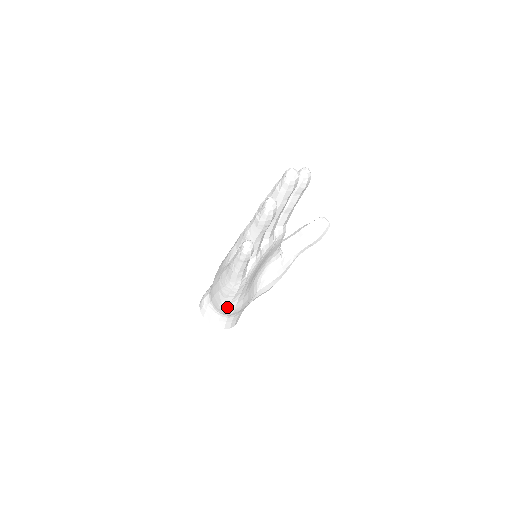
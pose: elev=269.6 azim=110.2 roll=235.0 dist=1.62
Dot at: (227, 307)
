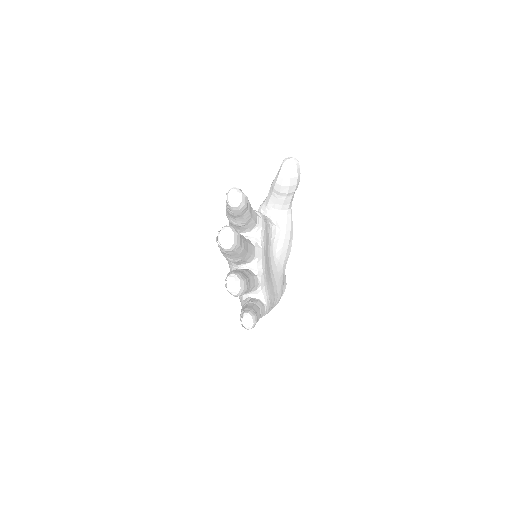
Dot at: occluded
